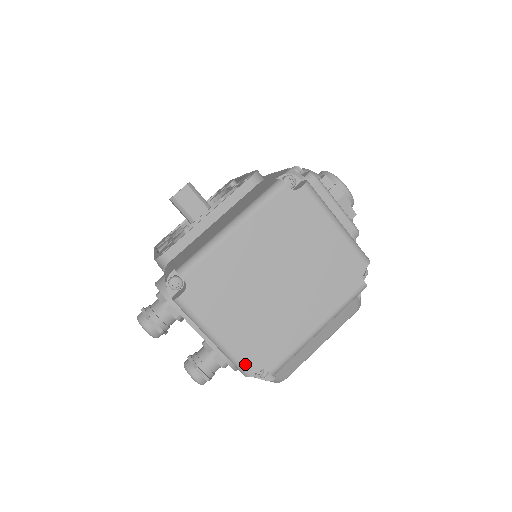
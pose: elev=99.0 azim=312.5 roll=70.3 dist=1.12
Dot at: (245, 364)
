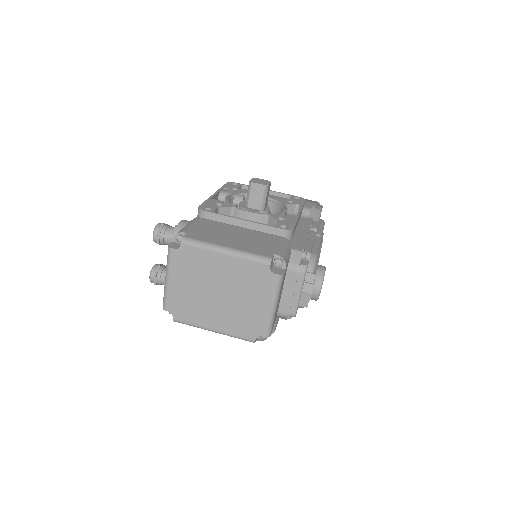
Dot at: (167, 303)
